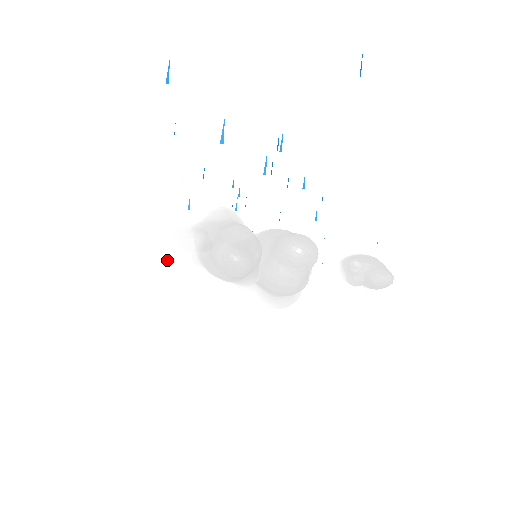
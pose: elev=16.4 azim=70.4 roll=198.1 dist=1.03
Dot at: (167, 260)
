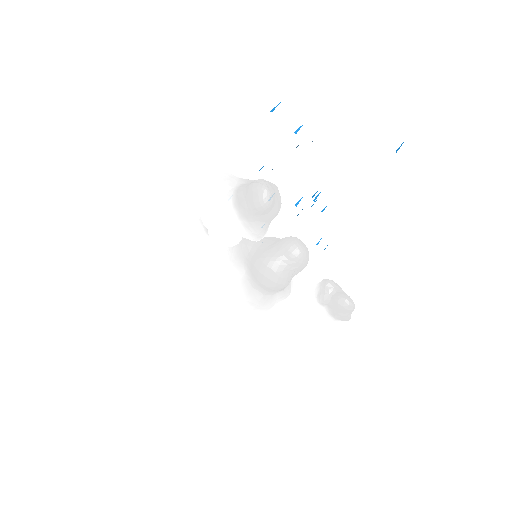
Dot at: (210, 186)
